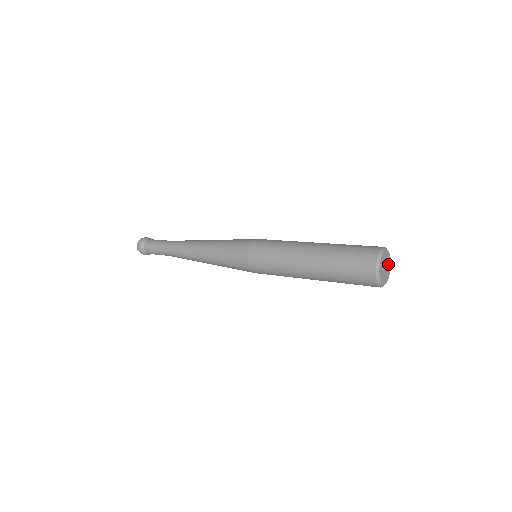
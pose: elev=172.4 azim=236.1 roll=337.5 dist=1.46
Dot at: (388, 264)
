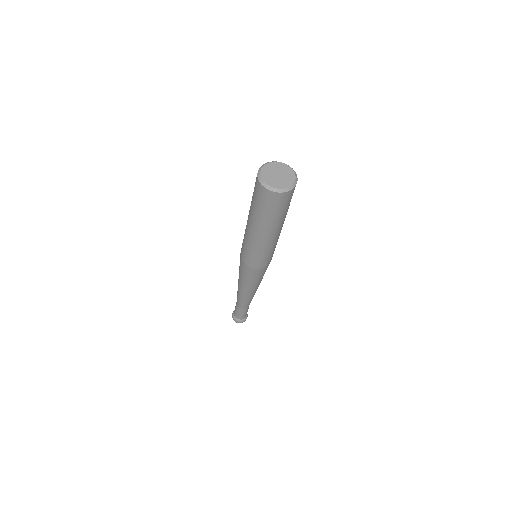
Dot at: (281, 168)
